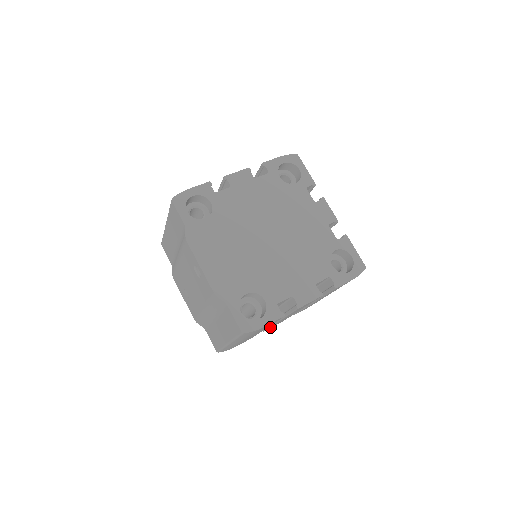
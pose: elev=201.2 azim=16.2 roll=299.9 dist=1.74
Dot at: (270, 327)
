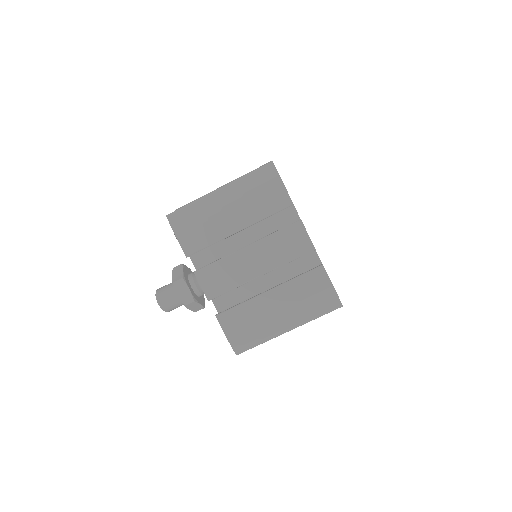
Dot at: (211, 268)
